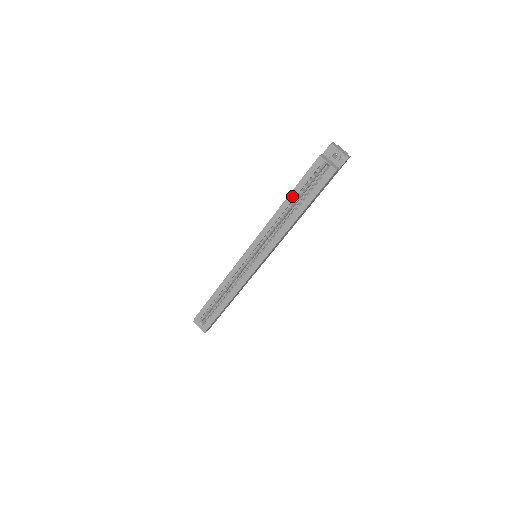
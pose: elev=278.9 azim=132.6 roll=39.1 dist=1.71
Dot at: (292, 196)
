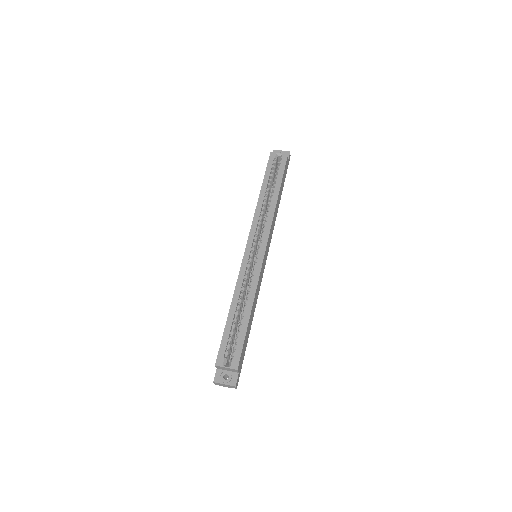
Dot at: (265, 184)
